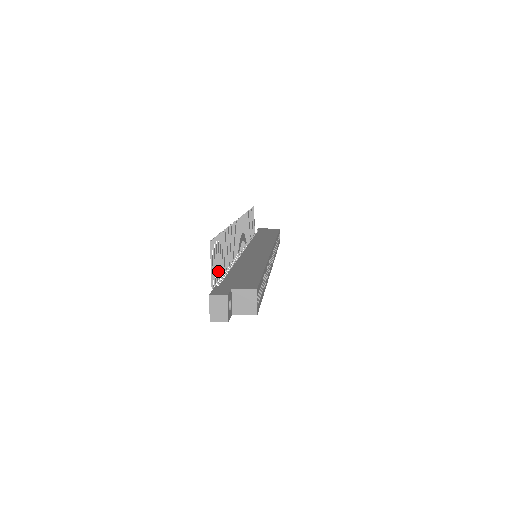
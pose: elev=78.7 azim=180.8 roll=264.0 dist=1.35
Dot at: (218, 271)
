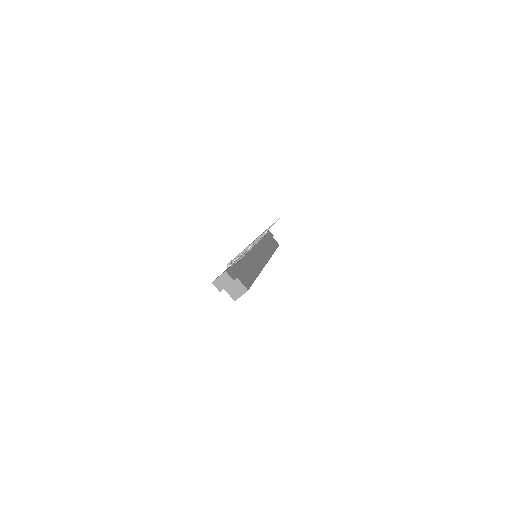
Dot at: occluded
